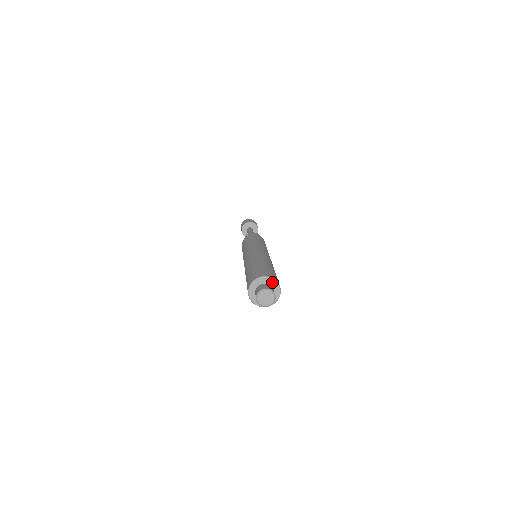
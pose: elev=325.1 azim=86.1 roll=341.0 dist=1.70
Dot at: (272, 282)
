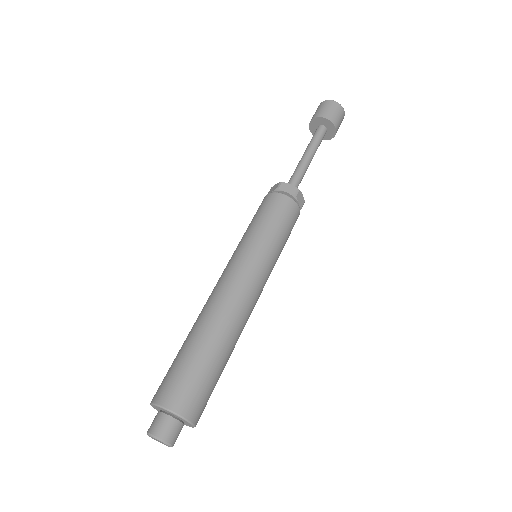
Dot at: (181, 419)
